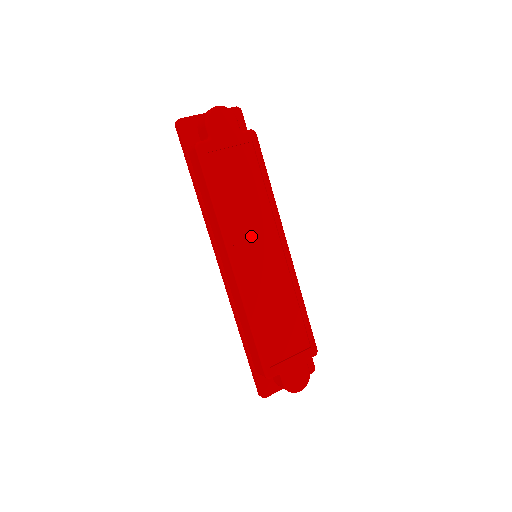
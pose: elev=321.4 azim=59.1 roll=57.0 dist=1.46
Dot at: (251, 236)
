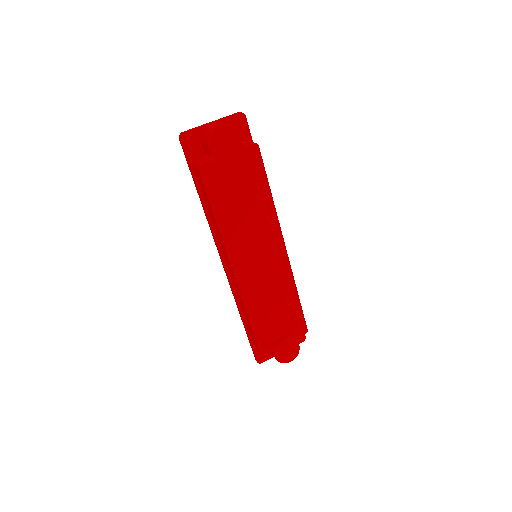
Dot at: (251, 243)
